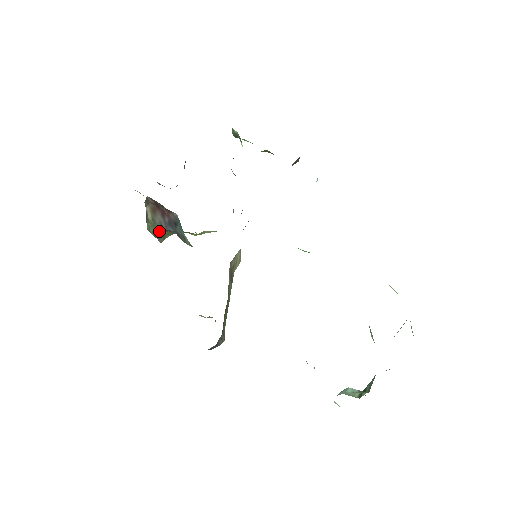
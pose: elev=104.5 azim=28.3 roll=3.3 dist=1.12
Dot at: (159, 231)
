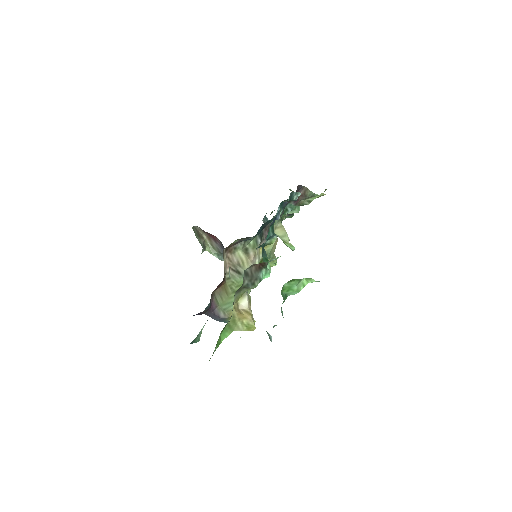
Dot at: (221, 255)
